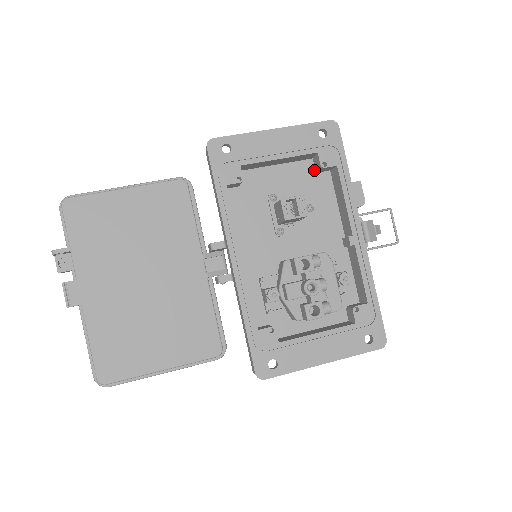
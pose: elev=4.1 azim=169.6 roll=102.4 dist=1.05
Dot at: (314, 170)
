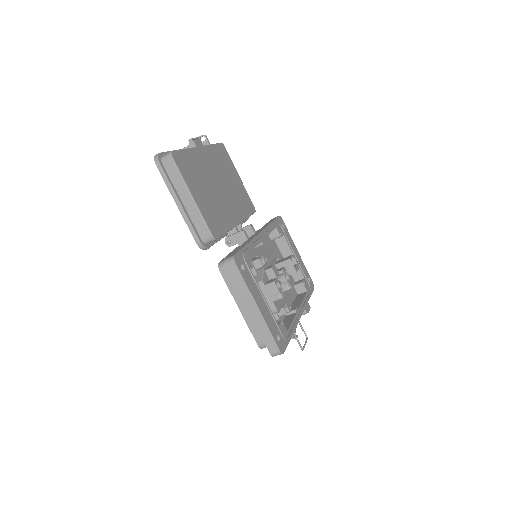
Dot at: (293, 284)
